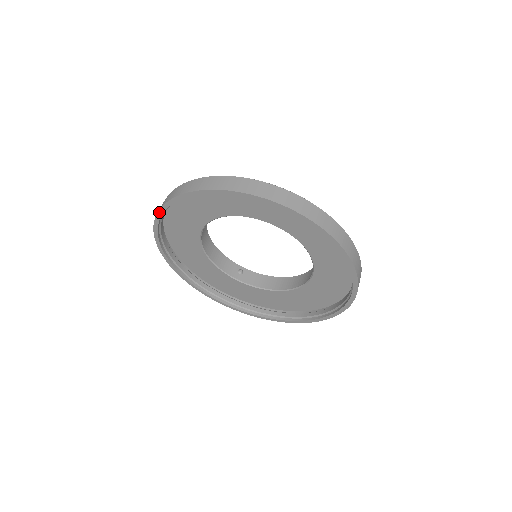
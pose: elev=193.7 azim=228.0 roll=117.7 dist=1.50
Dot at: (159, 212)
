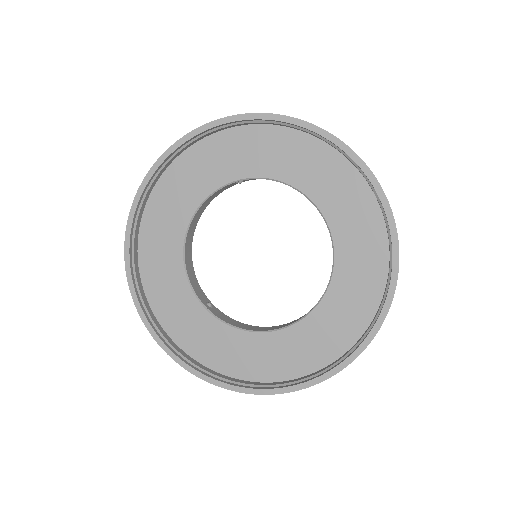
Dot at: (171, 148)
